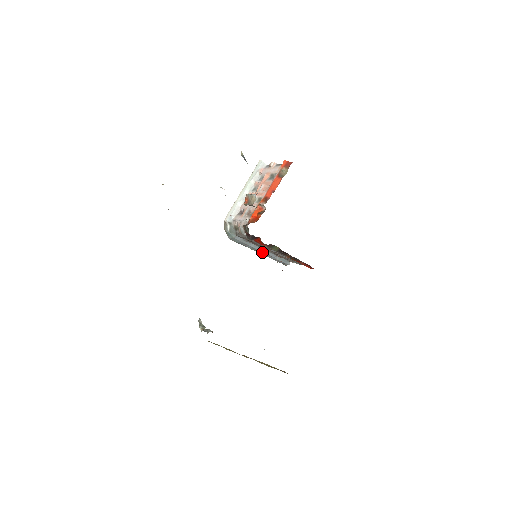
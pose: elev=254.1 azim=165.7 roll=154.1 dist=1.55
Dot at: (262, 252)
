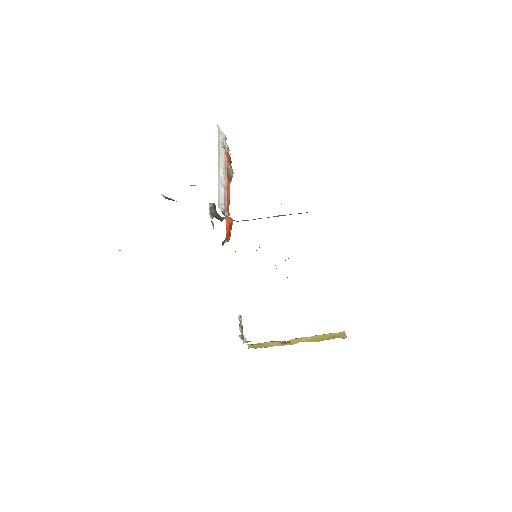
Dot at: (277, 216)
